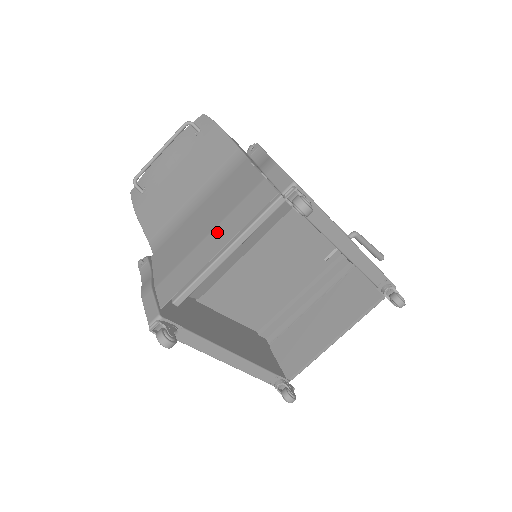
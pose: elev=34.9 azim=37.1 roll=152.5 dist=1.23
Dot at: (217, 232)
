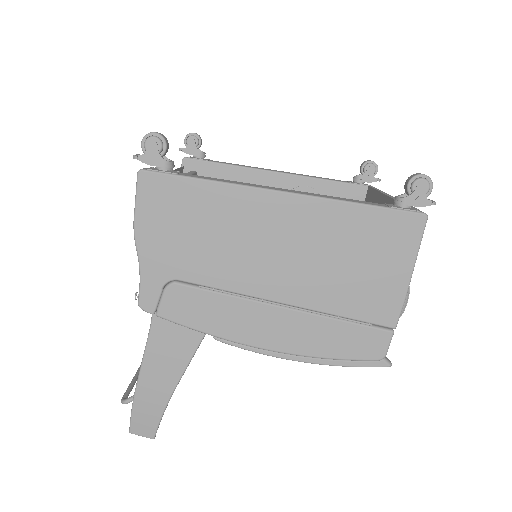
Dot at: occluded
